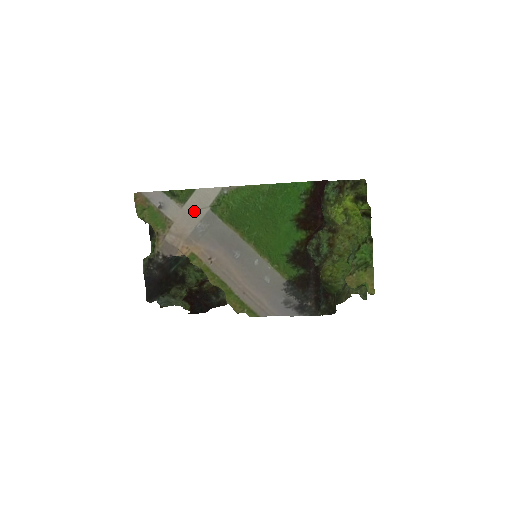
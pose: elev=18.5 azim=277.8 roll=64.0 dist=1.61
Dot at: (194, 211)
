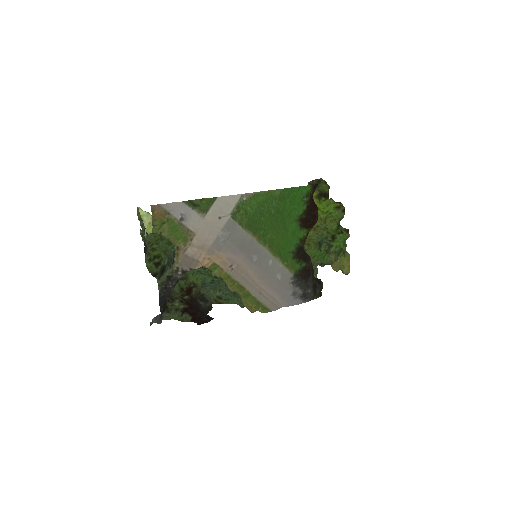
Dot at: (216, 220)
